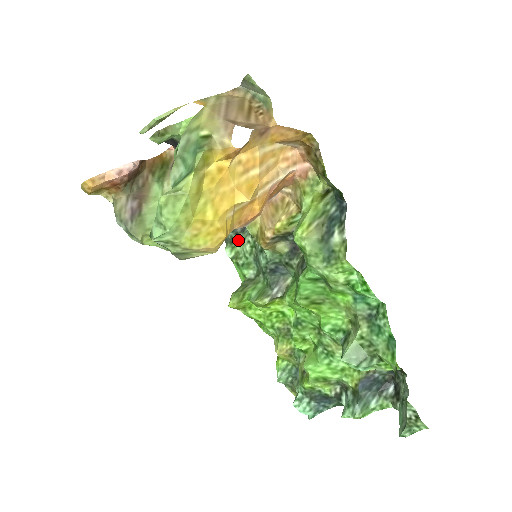
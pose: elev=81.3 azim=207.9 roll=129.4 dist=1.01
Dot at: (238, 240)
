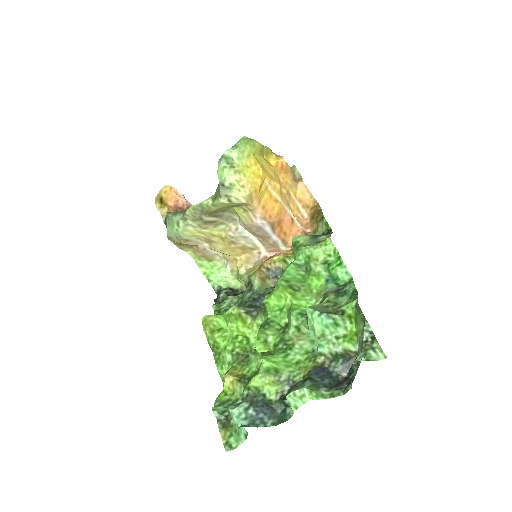
Dot at: (228, 299)
